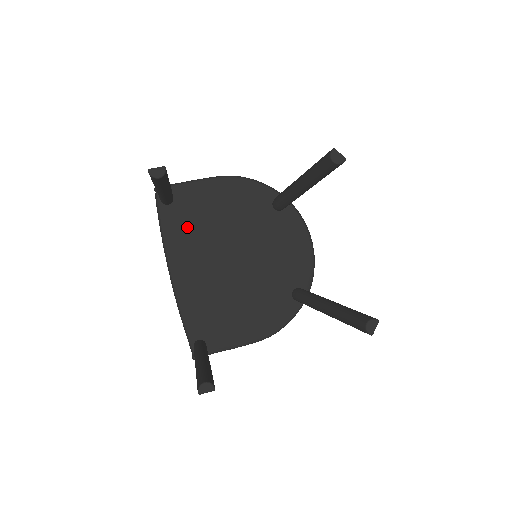
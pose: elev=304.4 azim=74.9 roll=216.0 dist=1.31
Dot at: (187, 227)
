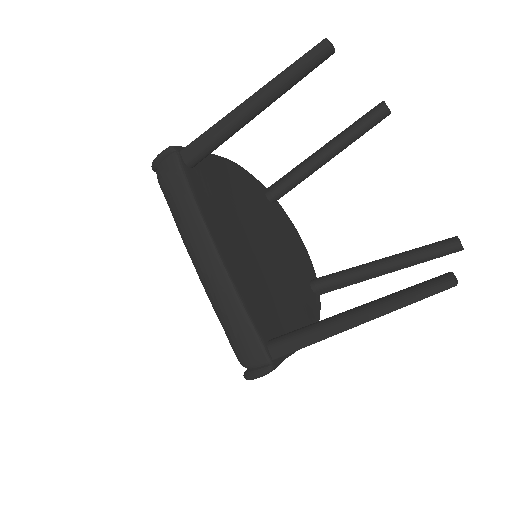
Dot at: (215, 199)
